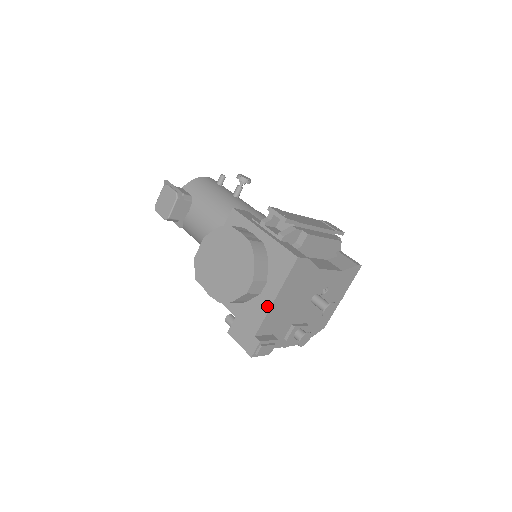
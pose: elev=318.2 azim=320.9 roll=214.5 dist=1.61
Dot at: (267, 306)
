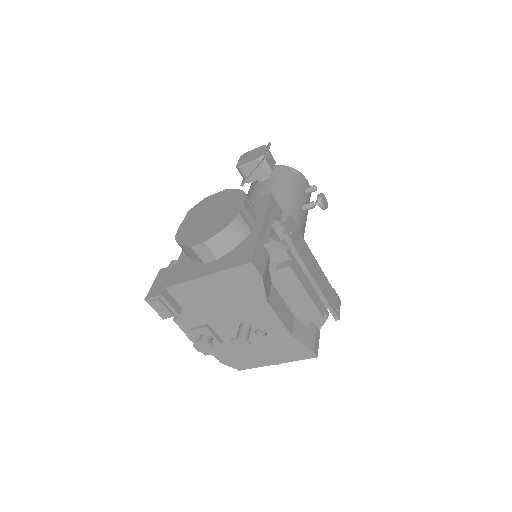
Dot at: (195, 276)
